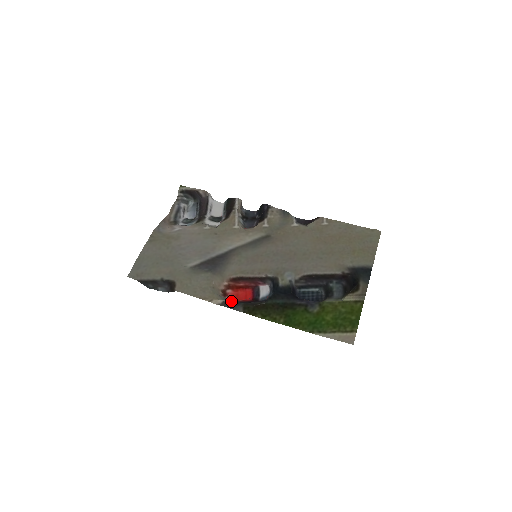
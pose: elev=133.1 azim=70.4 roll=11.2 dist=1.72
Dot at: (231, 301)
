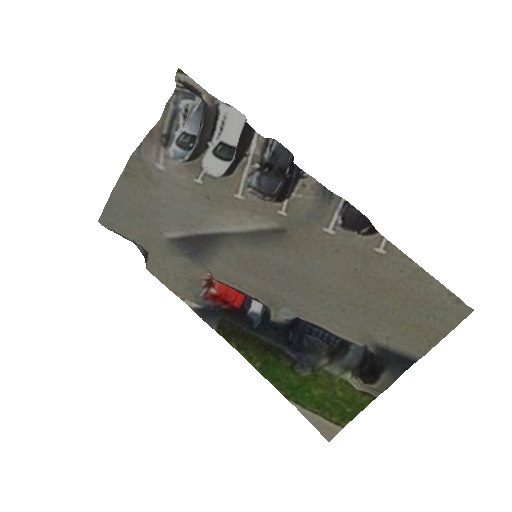
Dot at: (206, 309)
